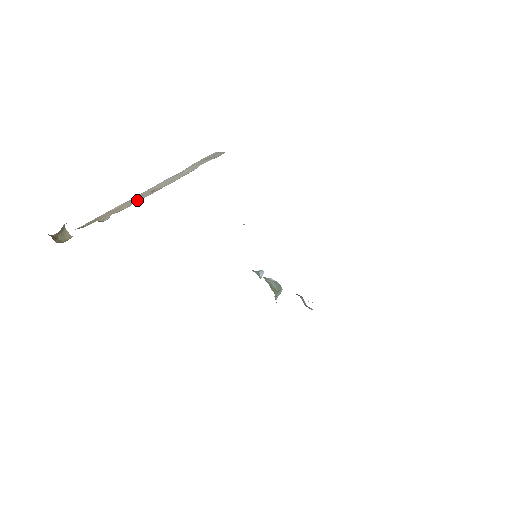
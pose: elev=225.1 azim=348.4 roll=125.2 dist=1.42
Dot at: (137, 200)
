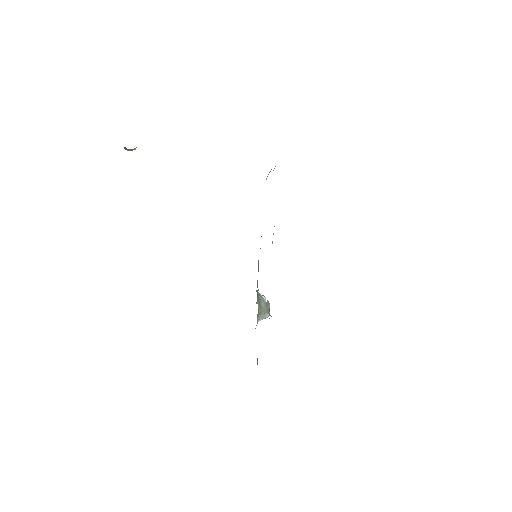
Dot at: occluded
